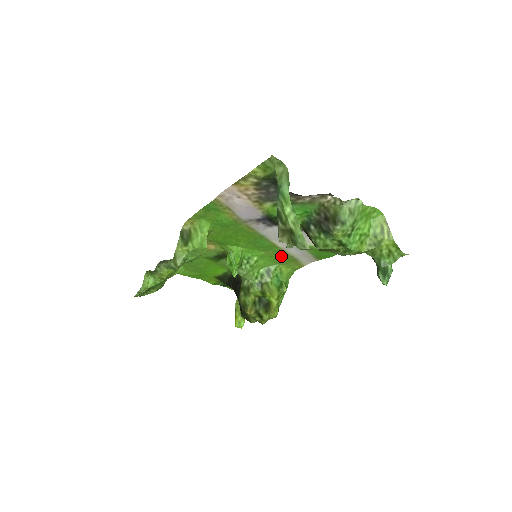
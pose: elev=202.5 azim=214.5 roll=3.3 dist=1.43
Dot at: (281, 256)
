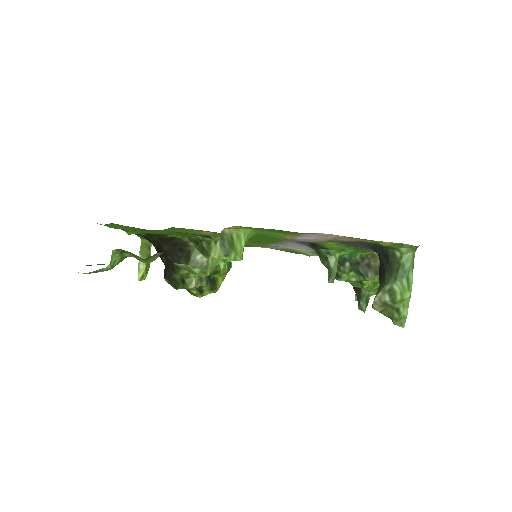
Dot at: (255, 245)
